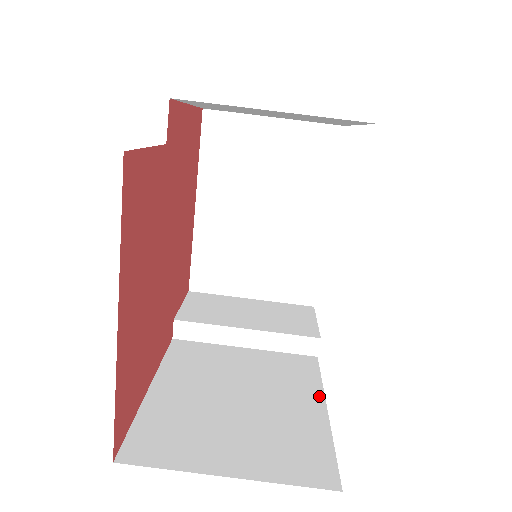
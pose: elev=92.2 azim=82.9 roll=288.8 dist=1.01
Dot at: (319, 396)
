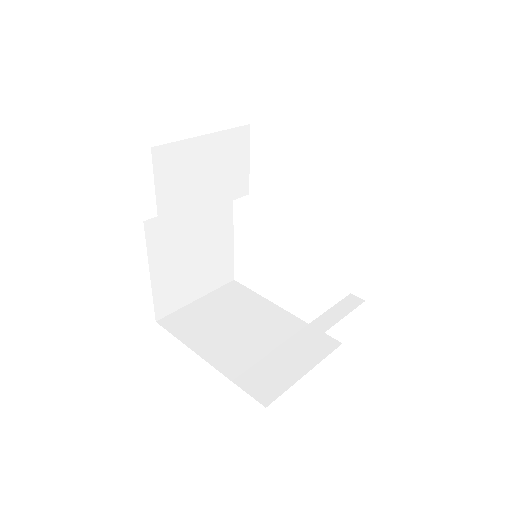
Dot at: occluded
